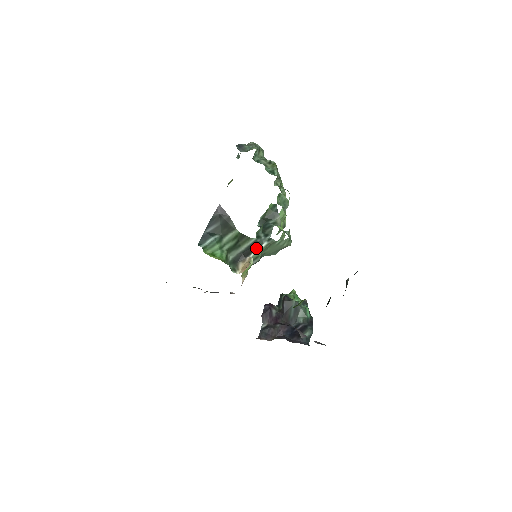
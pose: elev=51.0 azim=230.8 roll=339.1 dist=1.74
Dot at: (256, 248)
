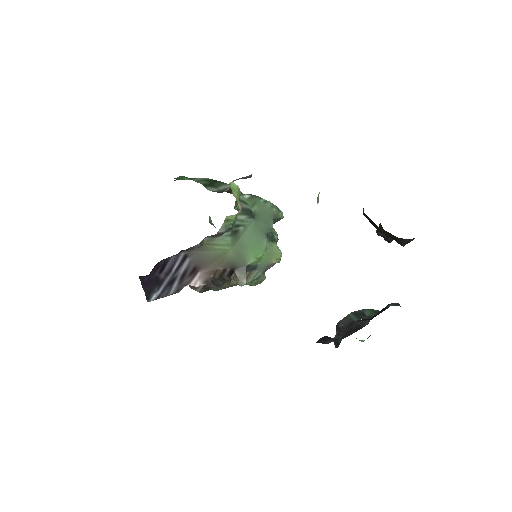
Dot at: occluded
